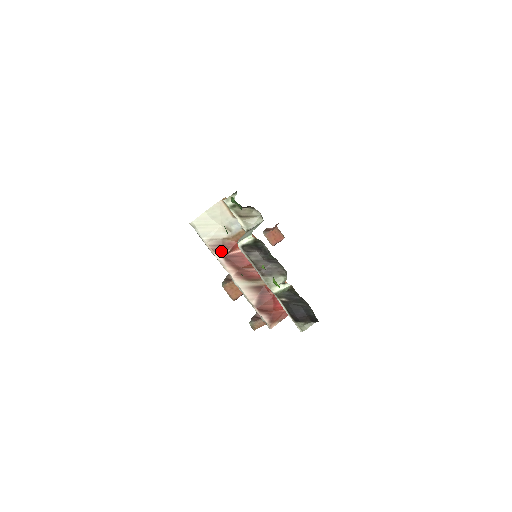
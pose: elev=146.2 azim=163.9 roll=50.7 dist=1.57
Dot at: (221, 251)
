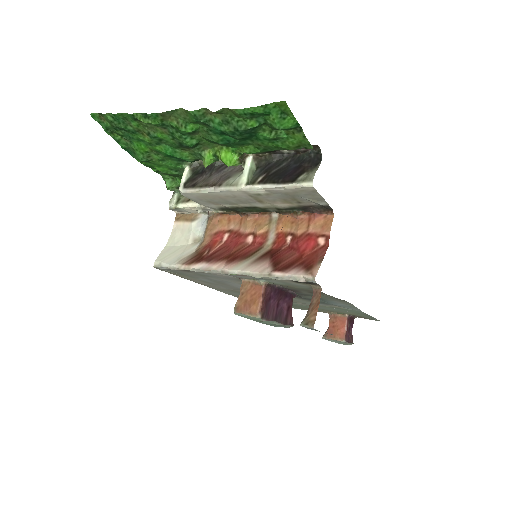
Dot at: (198, 259)
